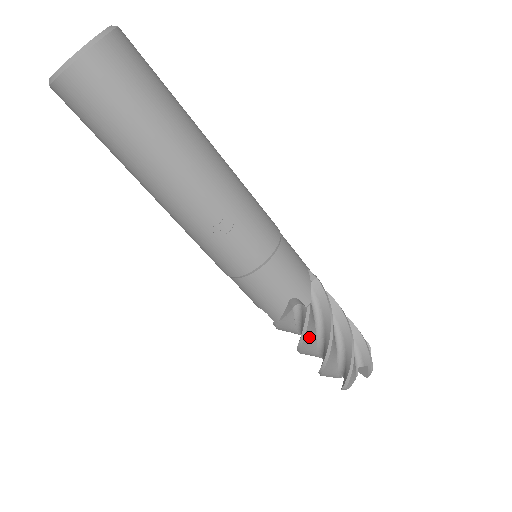
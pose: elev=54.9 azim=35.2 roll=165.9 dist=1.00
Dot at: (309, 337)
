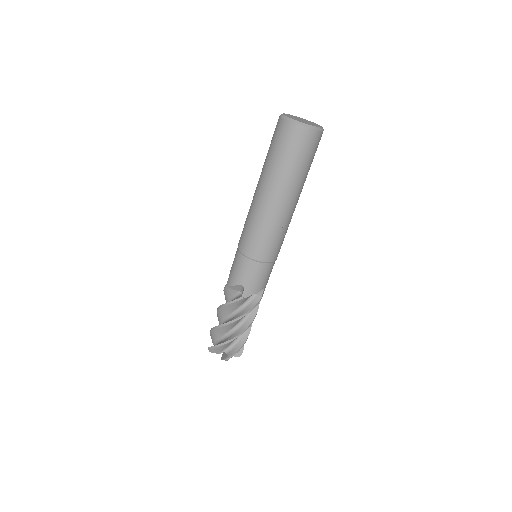
Dot at: occluded
